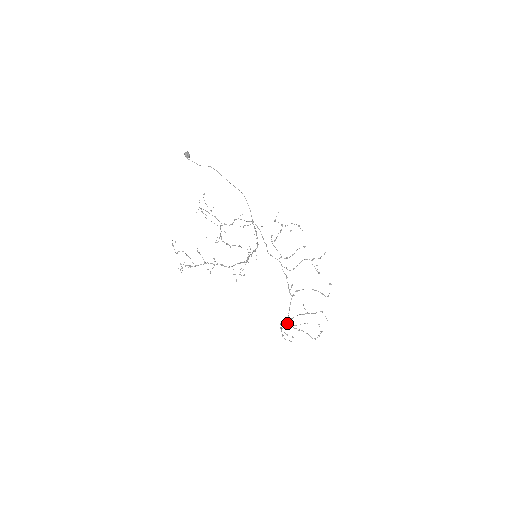
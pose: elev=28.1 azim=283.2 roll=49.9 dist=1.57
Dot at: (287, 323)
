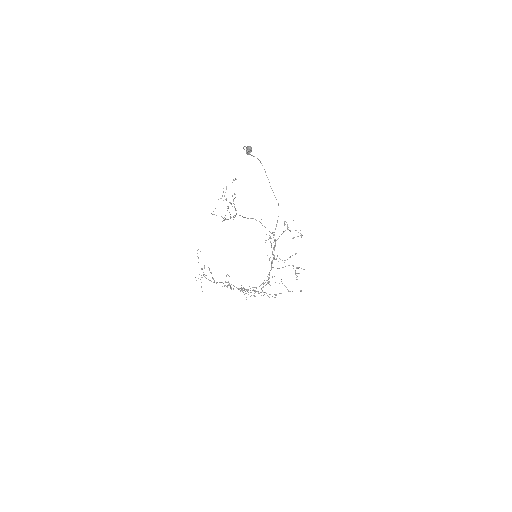
Dot at: (241, 290)
